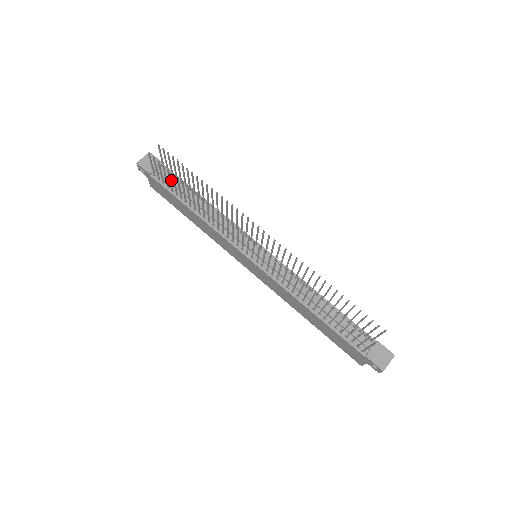
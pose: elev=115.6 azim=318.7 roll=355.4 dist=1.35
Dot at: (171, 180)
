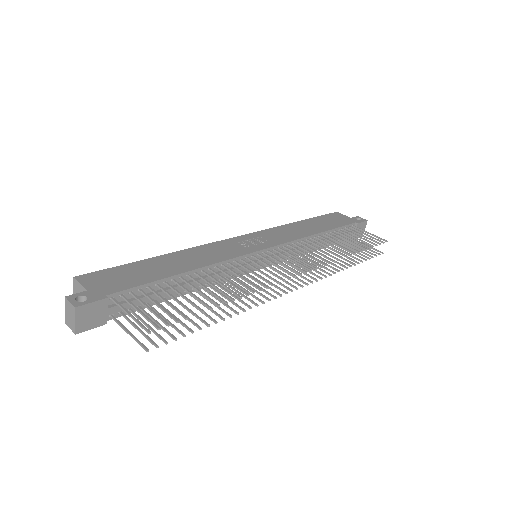
Dot at: (138, 301)
